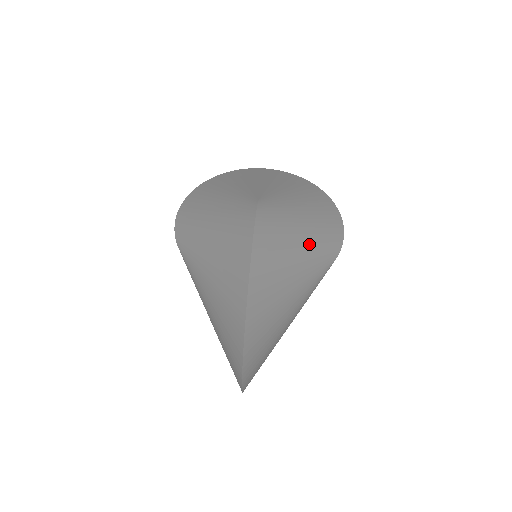
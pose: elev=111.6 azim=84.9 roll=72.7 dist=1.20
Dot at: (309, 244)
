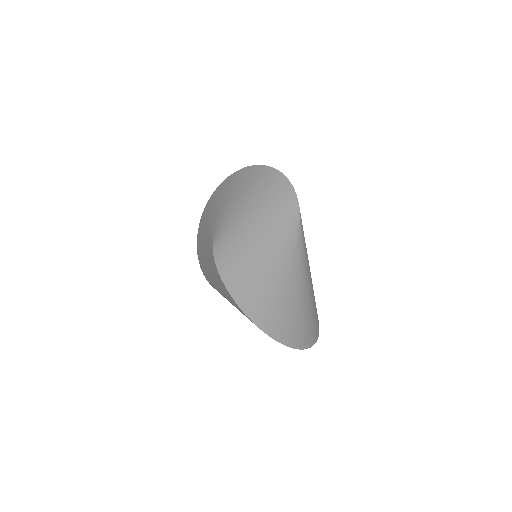
Dot at: (267, 233)
